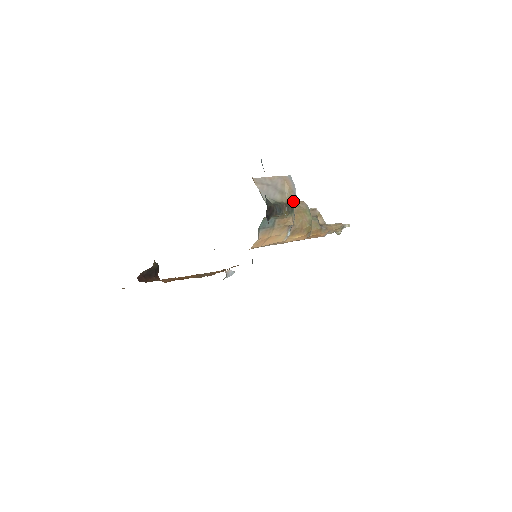
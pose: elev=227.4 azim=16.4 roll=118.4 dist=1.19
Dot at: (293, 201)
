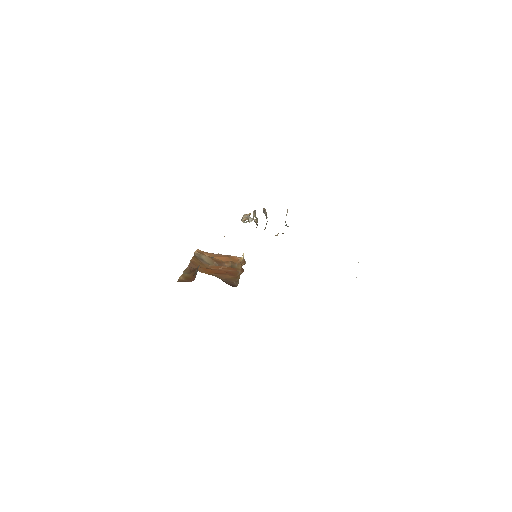
Dot at: occluded
